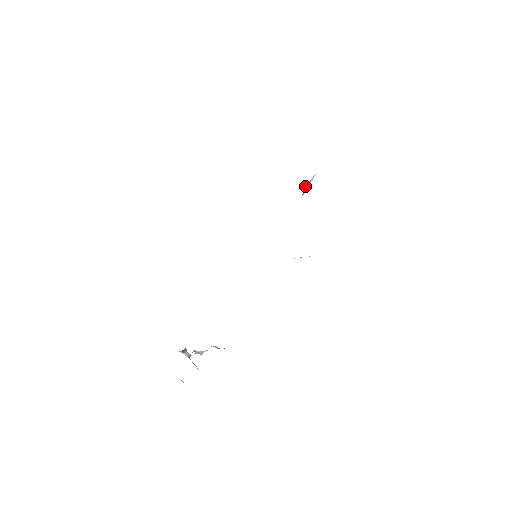
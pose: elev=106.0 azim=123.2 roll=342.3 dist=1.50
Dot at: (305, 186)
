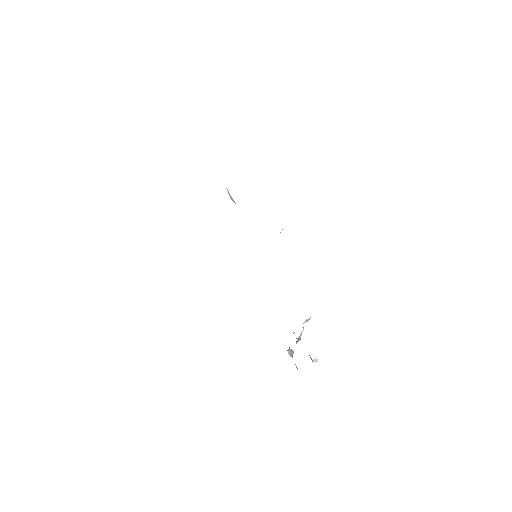
Dot at: occluded
